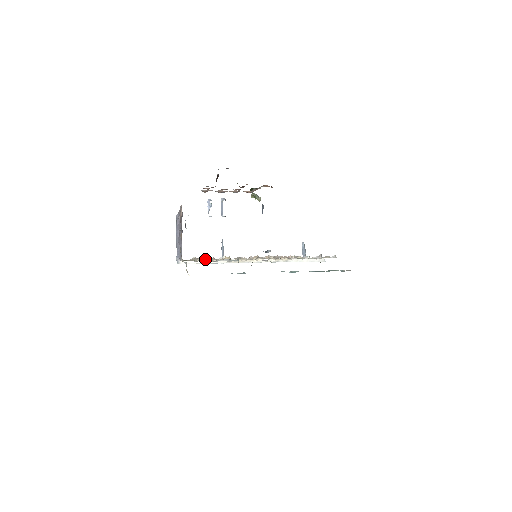
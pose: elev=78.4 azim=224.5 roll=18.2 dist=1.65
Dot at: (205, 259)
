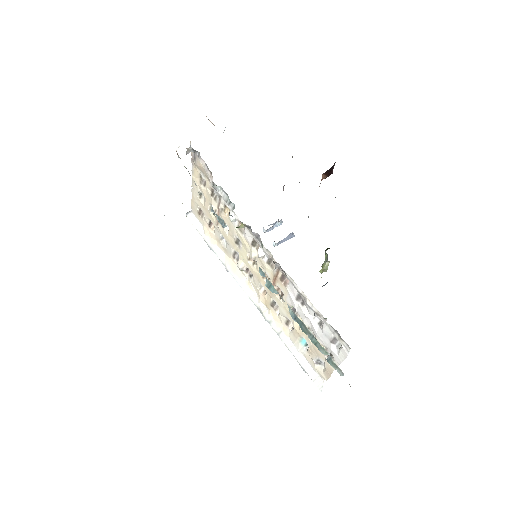
Dot at: (210, 191)
